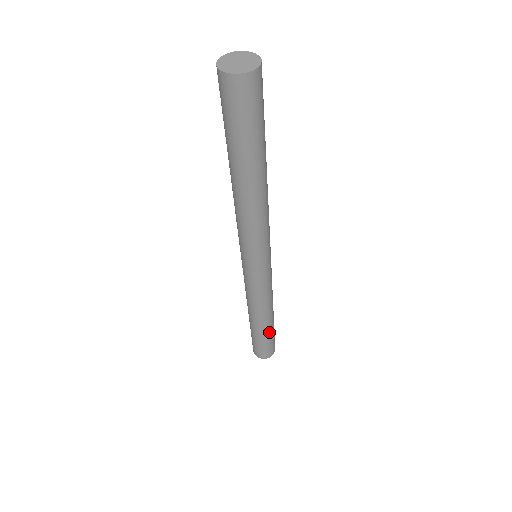
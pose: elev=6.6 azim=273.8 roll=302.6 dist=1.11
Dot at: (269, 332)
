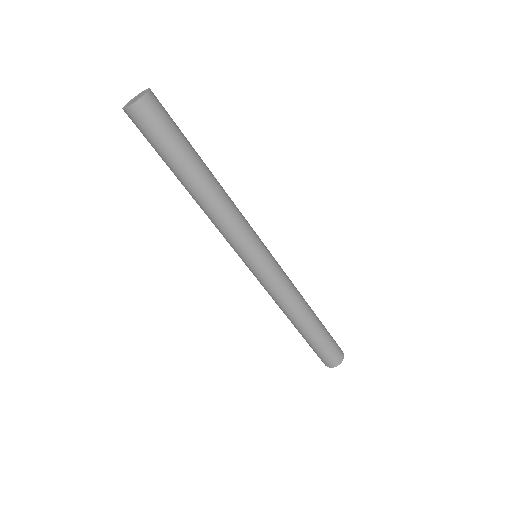
Dot at: (313, 337)
